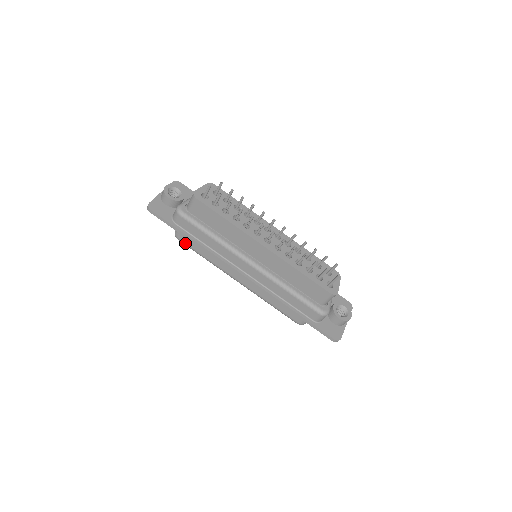
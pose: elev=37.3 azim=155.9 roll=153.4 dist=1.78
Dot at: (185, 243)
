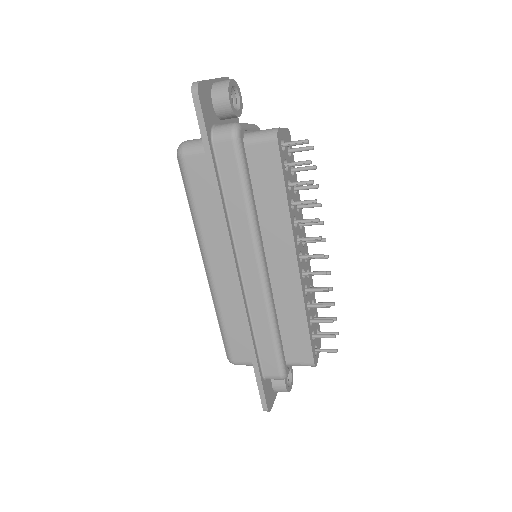
Dot at: (187, 171)
